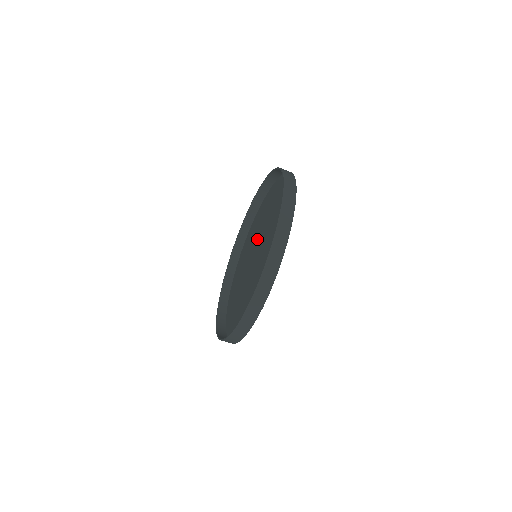
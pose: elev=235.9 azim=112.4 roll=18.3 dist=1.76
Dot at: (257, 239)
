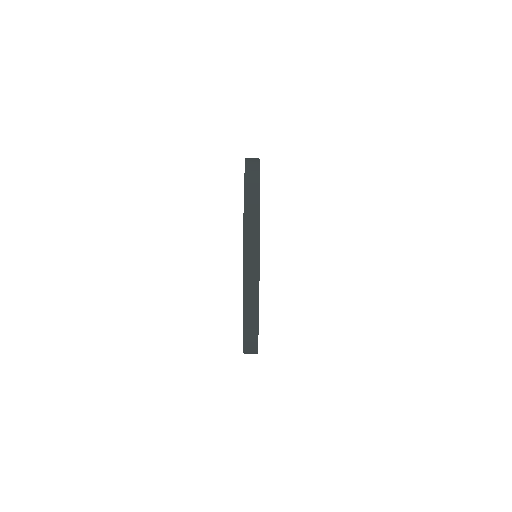
Dot at: occluded
